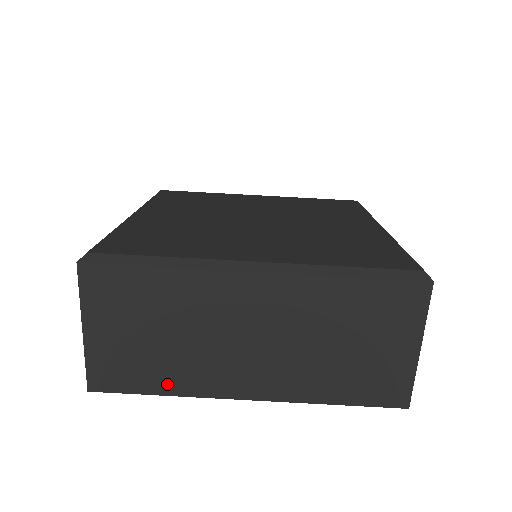
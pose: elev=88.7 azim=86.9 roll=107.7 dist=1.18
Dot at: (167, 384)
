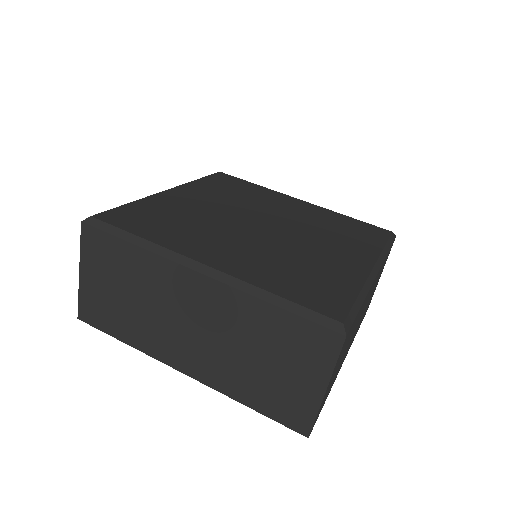
Dot at: (128, 335)
